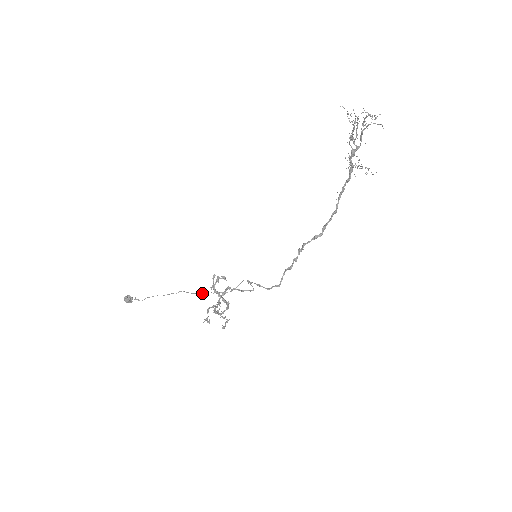
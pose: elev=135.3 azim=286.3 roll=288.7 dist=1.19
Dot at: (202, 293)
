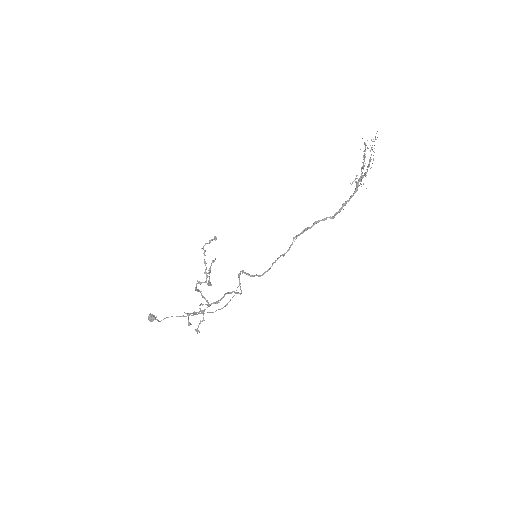
Dot at: occluded
